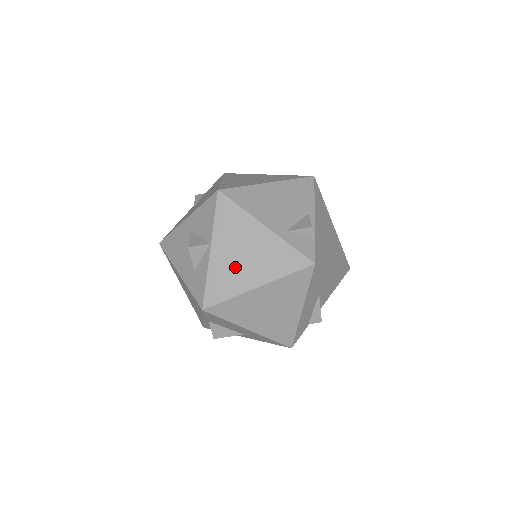
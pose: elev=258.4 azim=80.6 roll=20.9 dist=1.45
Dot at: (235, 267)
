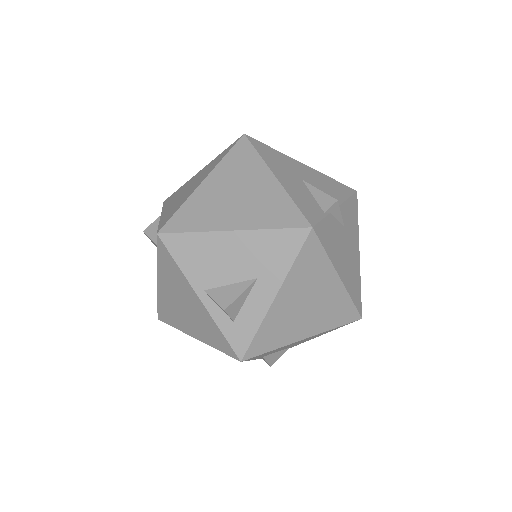
Dot at: (182, 198)
